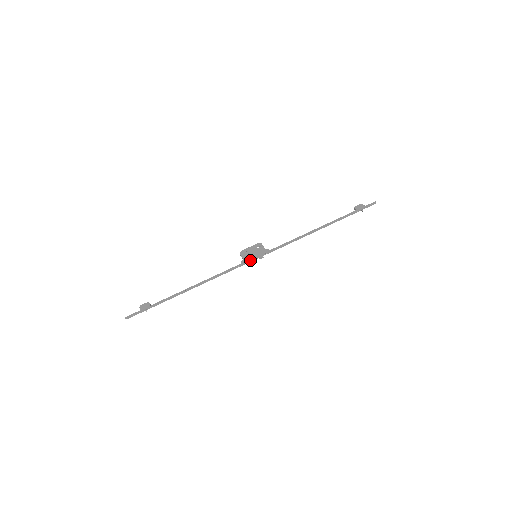
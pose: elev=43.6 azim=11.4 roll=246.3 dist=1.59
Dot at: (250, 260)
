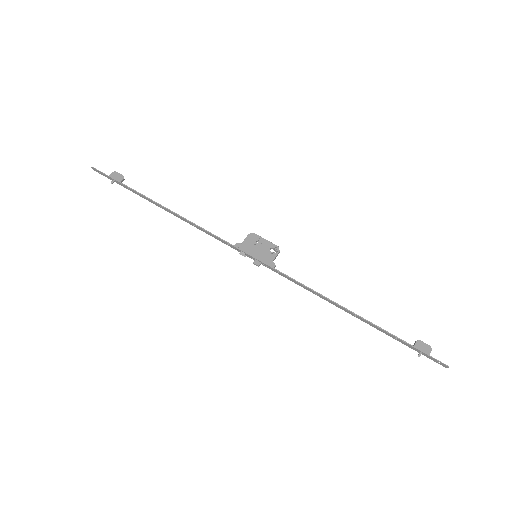
Dot at: (245, 253)
